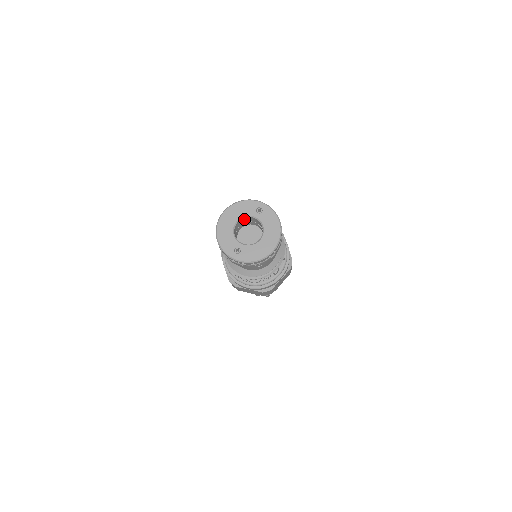
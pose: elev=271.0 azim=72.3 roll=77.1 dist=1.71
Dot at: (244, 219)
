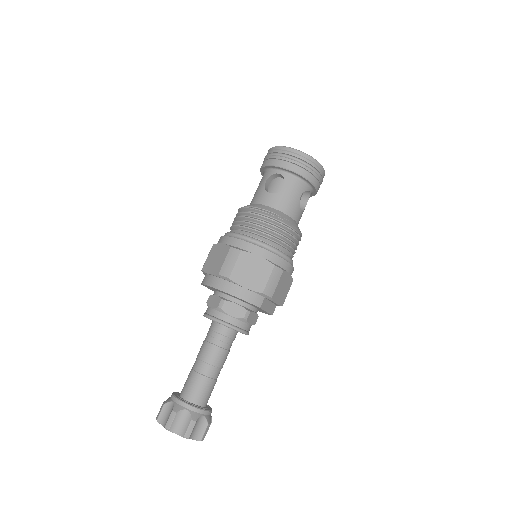
Dot at: occluded
